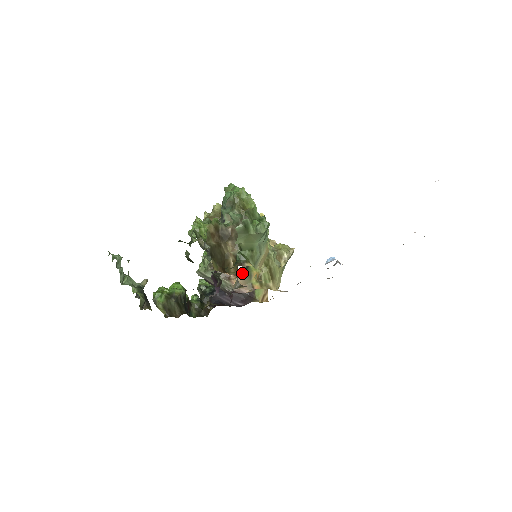
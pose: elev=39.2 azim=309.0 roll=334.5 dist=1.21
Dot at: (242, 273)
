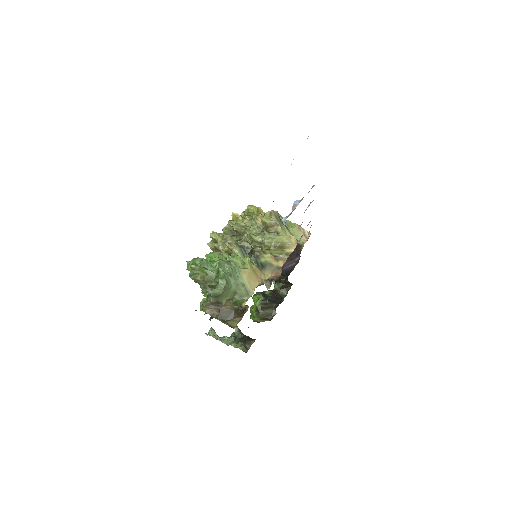
Dot at: (264, 270)
